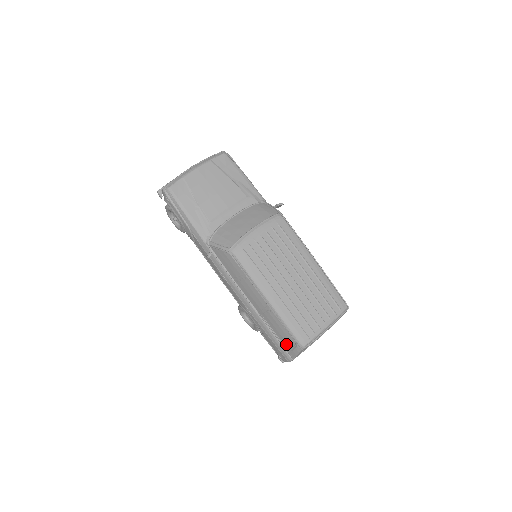
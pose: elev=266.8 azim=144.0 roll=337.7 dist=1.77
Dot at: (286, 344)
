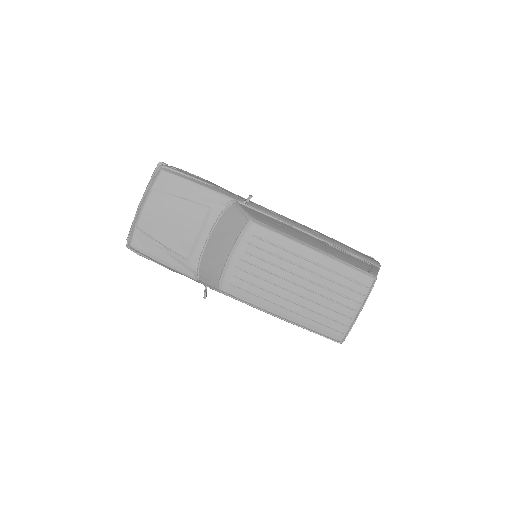
Dot at: occluded
